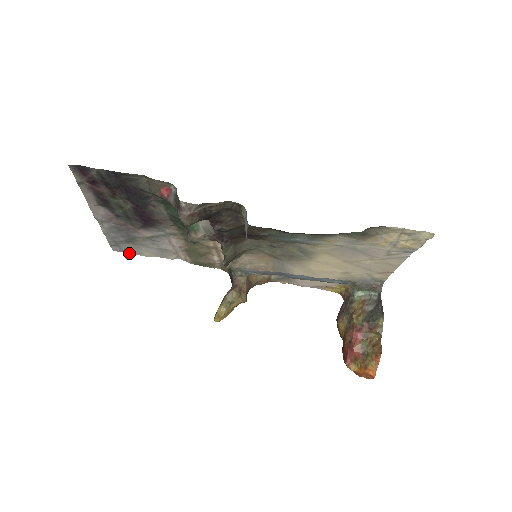
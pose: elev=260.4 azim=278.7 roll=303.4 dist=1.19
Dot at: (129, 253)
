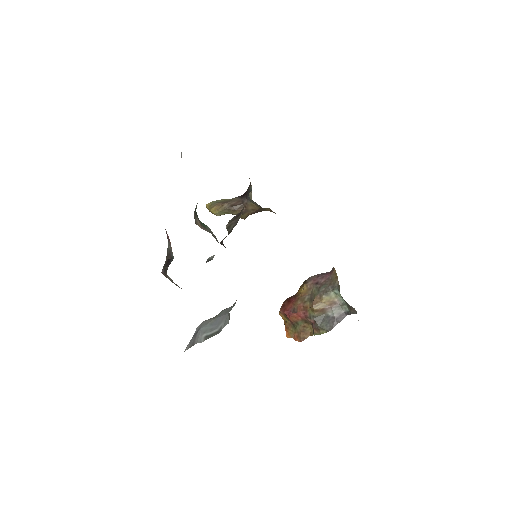
Dot at: occluded
